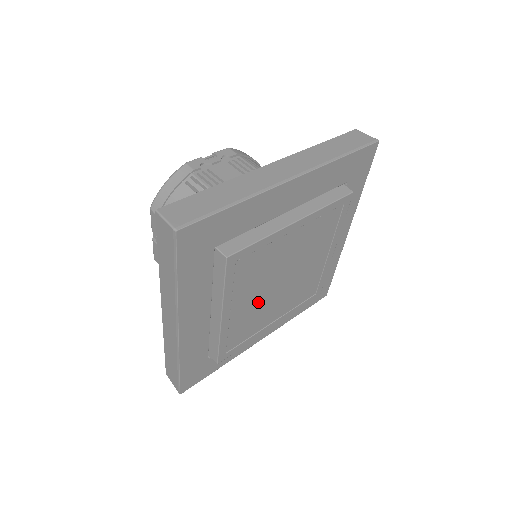
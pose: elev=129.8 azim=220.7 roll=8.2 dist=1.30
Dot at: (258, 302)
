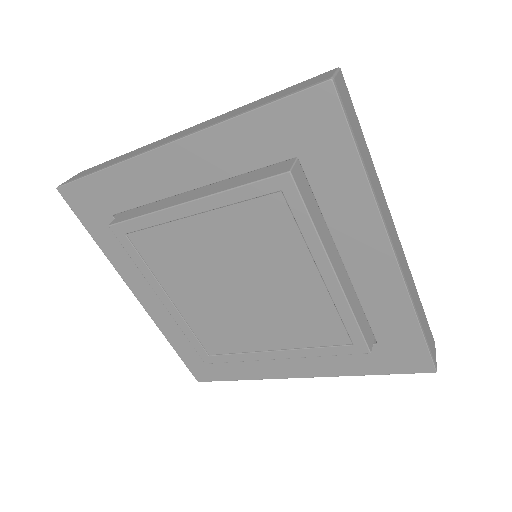
Dot at: (207, 259)
